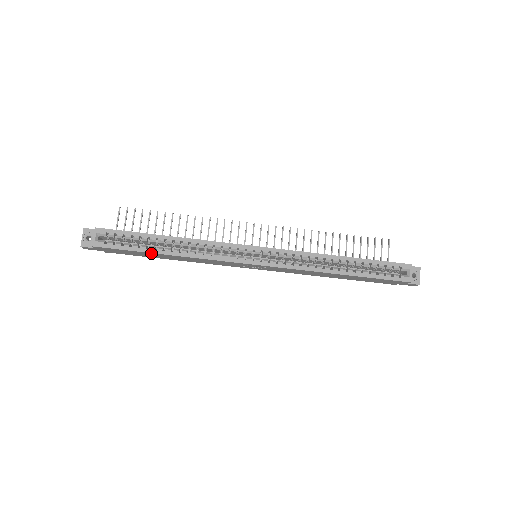
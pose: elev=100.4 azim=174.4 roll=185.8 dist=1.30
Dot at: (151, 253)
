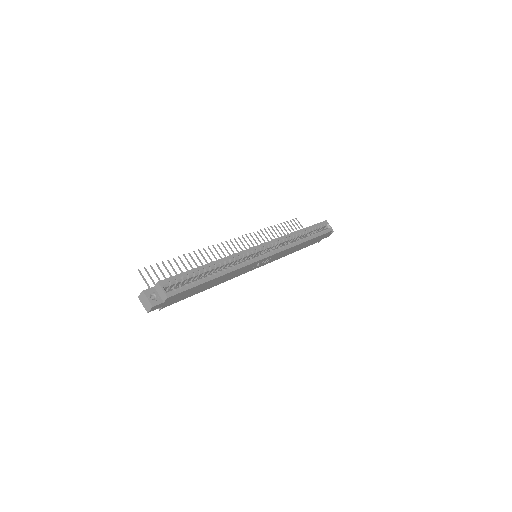
Dot at: (208, 282)
